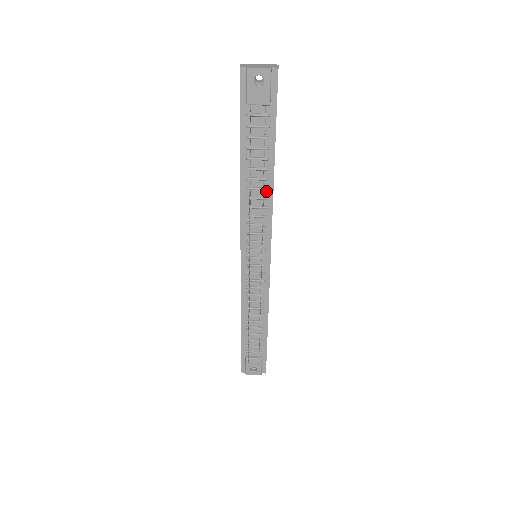
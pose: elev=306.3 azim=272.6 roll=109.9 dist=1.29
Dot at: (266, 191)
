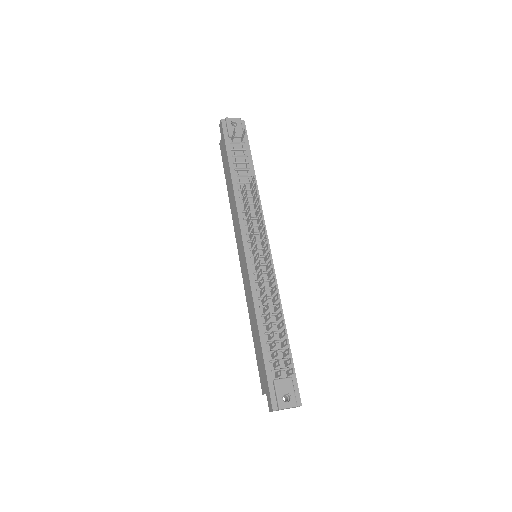
Dot at: occluded
